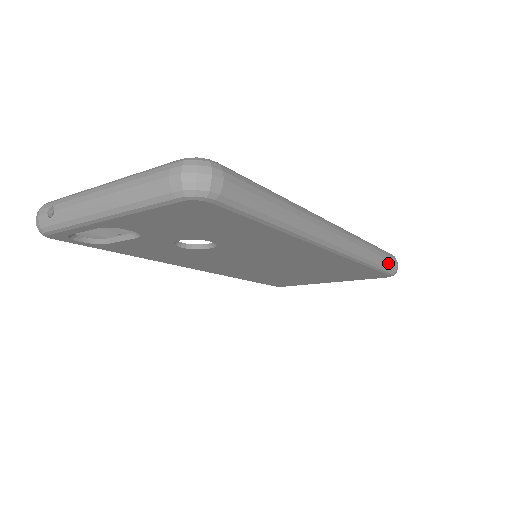
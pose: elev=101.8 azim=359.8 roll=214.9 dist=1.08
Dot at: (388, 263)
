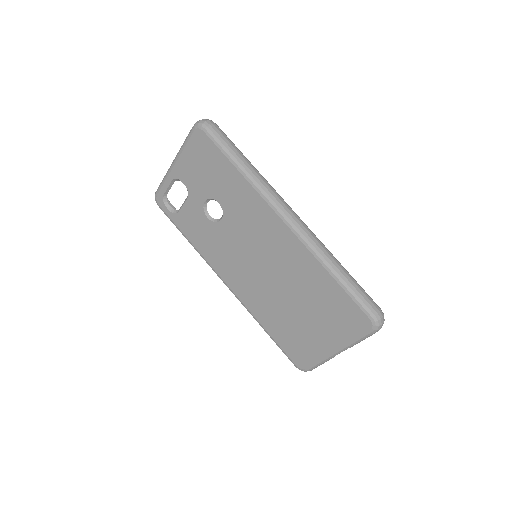
Dot at: (361, 294)
